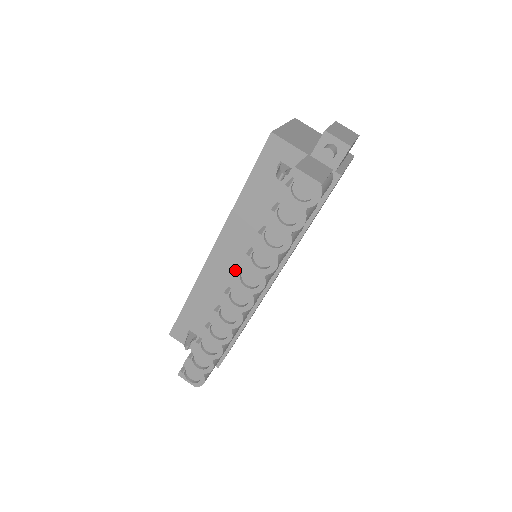
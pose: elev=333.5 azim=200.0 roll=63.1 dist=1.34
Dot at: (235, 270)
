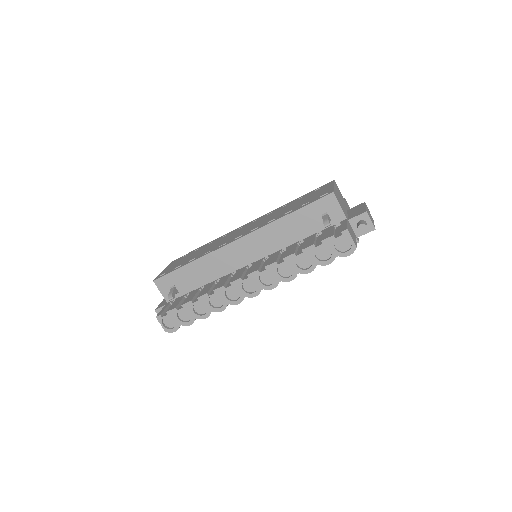
Dot at: (245, 262)
